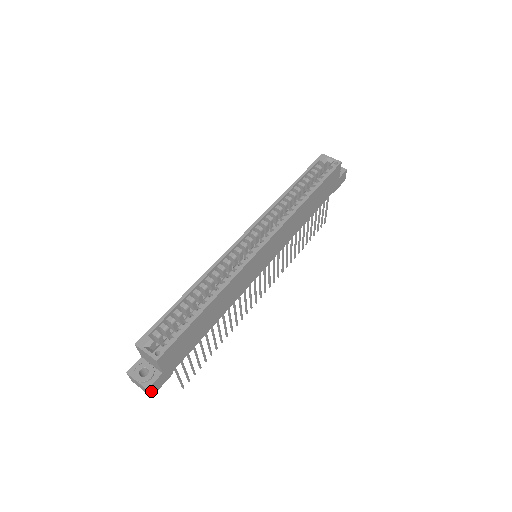
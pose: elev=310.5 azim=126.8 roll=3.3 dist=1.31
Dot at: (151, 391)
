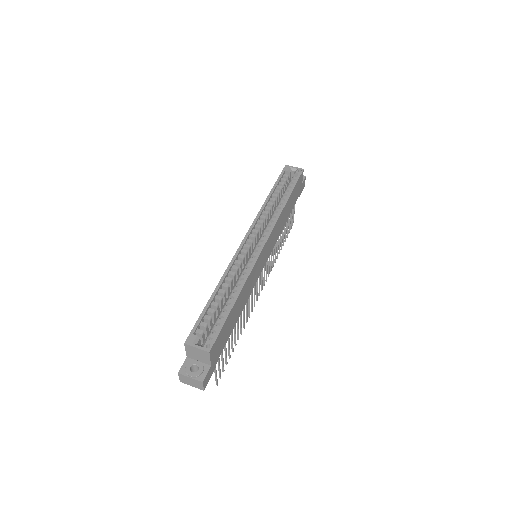
Dot at: (204, 384)
